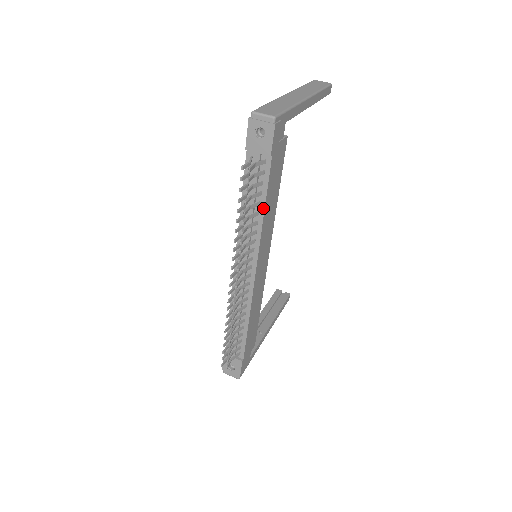
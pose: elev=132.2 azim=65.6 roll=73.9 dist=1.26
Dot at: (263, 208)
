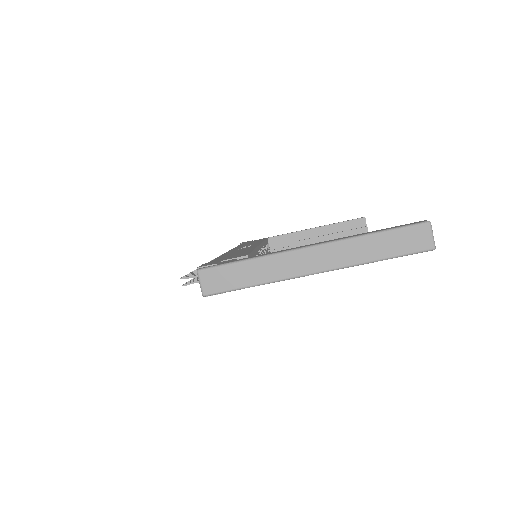
Dot at: occluded
